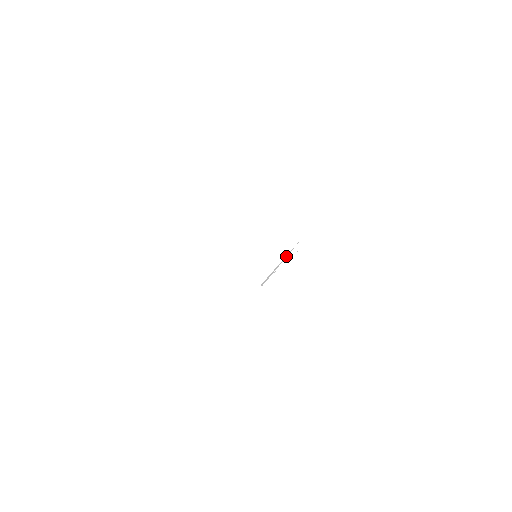
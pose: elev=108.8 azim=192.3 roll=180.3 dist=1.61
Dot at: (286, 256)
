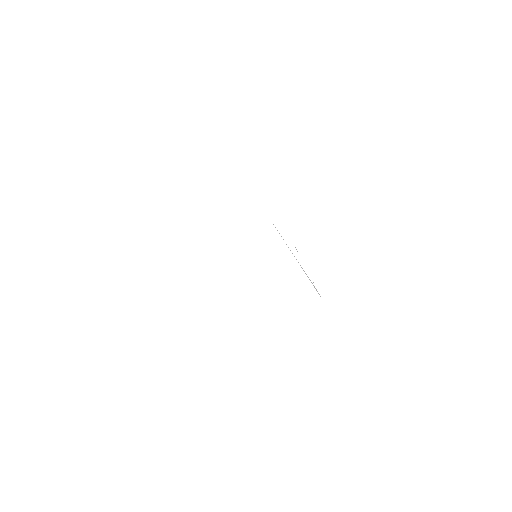
Dot at: occluded
